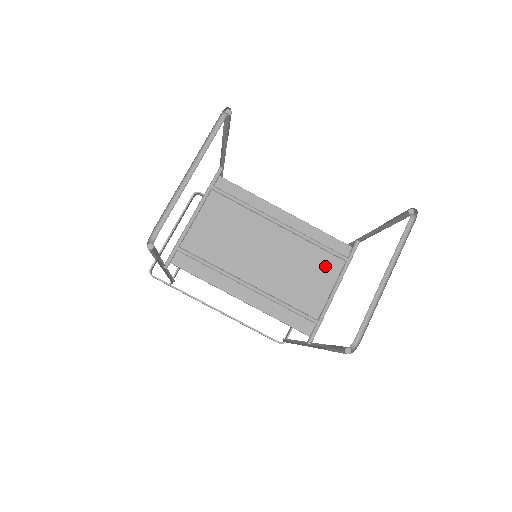
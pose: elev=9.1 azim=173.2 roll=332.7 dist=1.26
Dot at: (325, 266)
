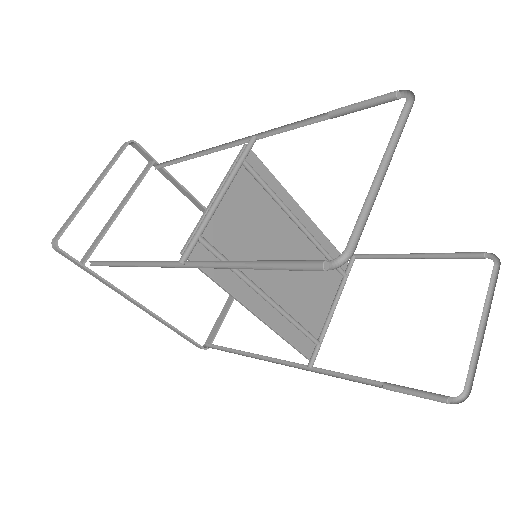
Dot at: (328, 280)
